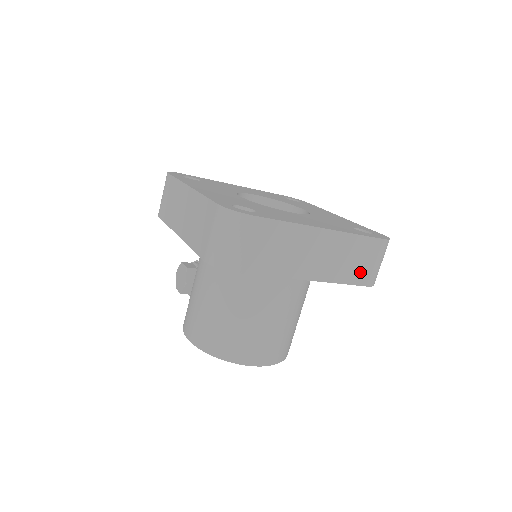
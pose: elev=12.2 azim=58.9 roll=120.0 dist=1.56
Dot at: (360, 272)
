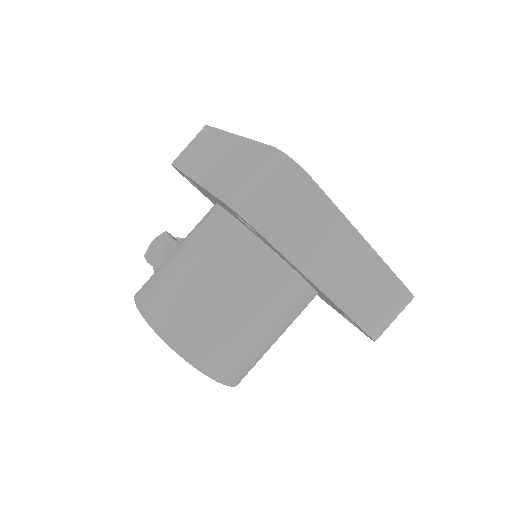
Dot at: (372, 316)
